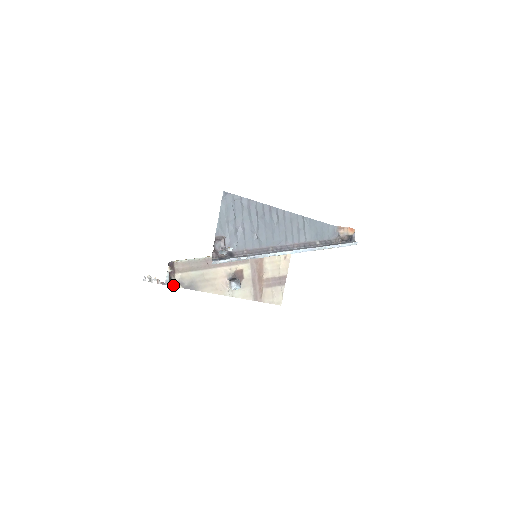
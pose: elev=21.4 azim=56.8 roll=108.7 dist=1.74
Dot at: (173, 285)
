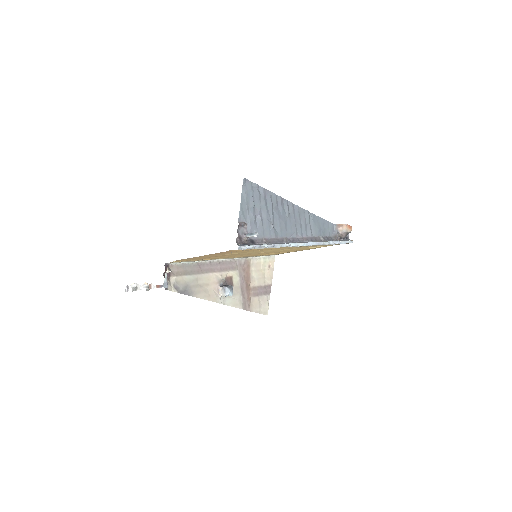
Dot at: (169, 289)
